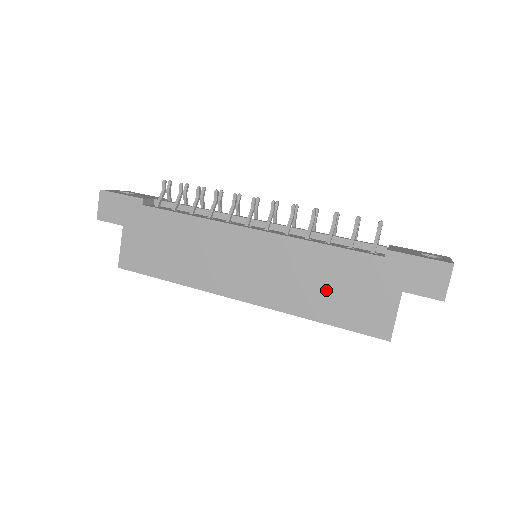
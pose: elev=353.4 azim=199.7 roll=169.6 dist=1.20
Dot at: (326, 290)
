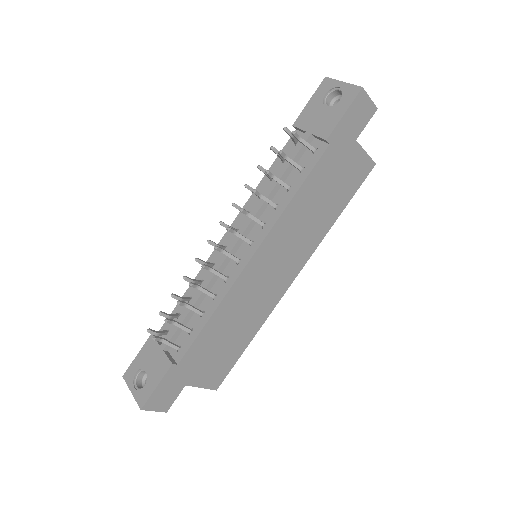
Dot at: (324, 204)
